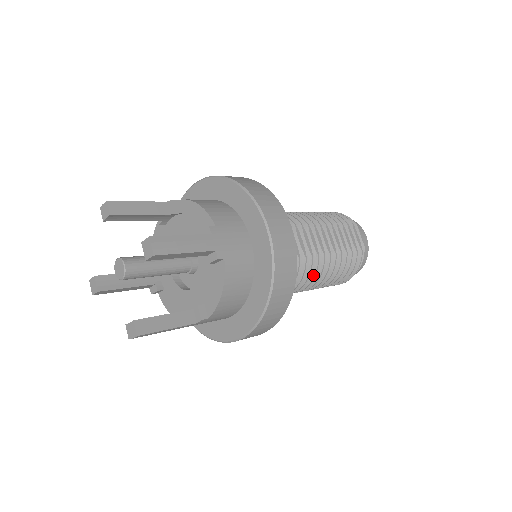
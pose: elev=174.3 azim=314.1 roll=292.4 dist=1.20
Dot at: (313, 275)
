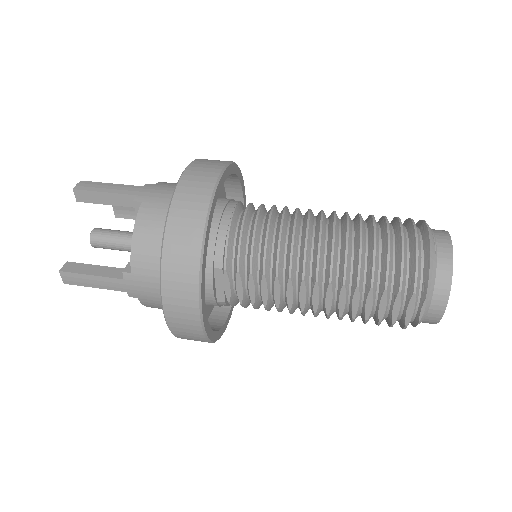
Dot at: occluded
